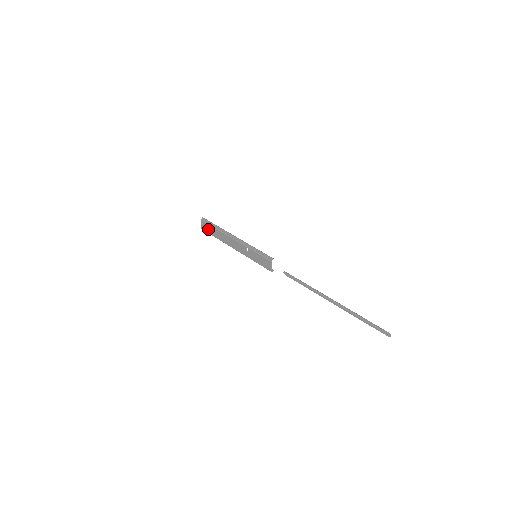
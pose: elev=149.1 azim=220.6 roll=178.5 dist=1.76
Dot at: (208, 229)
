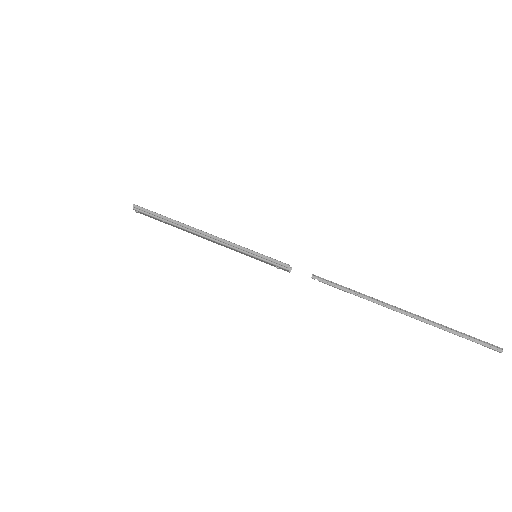
Dot at: (153, 218)
